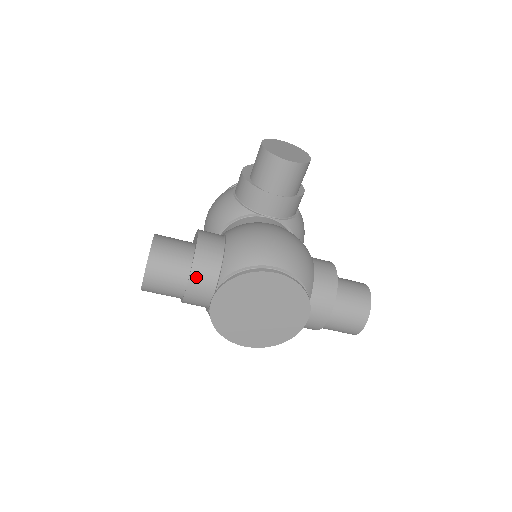
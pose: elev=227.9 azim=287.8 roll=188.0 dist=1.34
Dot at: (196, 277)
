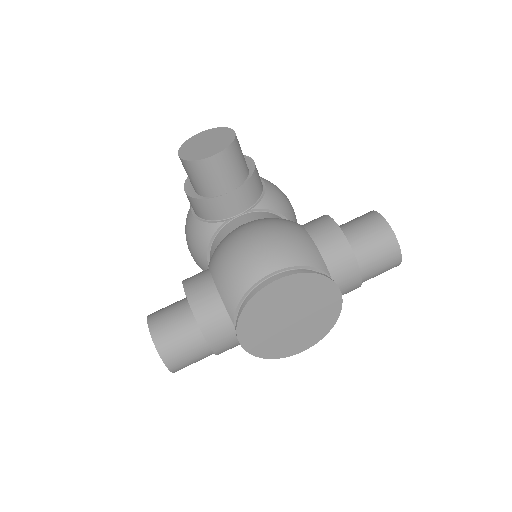
Dot at: (210, 332)
